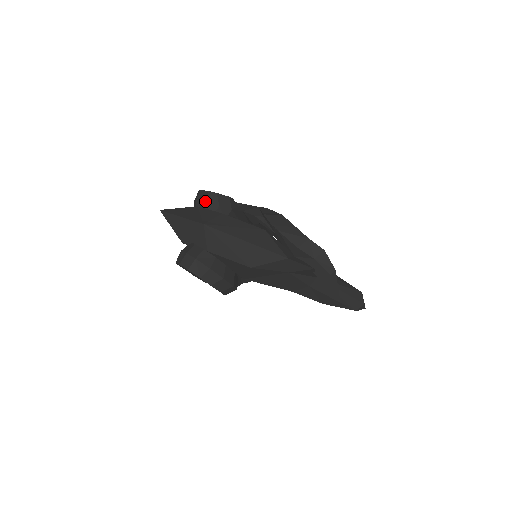
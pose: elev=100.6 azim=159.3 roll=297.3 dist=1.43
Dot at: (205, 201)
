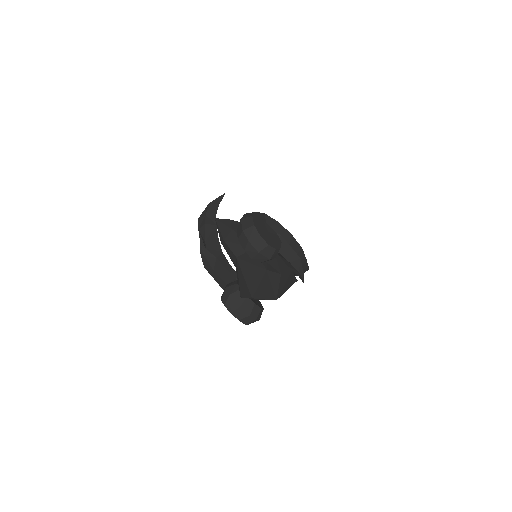
Dot at: (270, 258)
